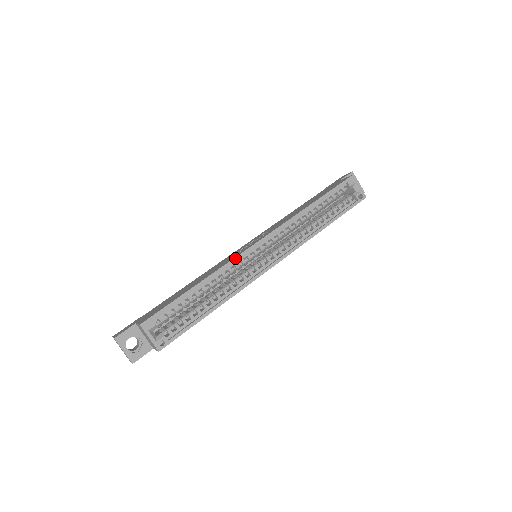
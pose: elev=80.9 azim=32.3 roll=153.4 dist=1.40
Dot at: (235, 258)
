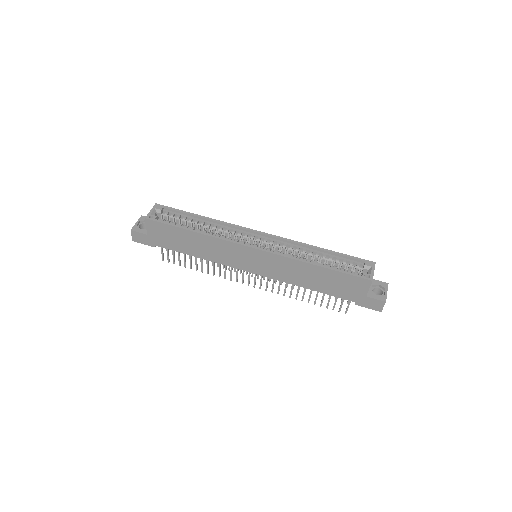
Dot at: (237, 225)
